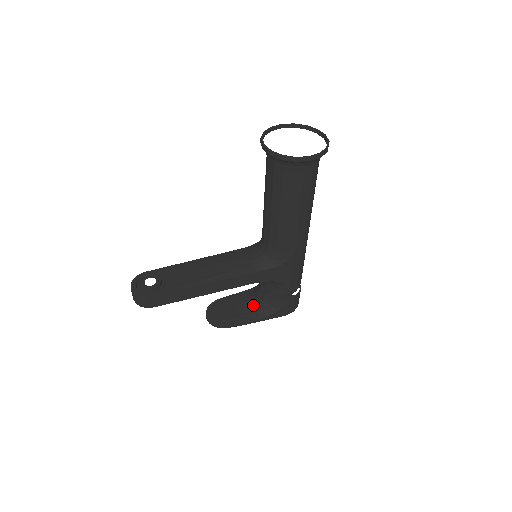
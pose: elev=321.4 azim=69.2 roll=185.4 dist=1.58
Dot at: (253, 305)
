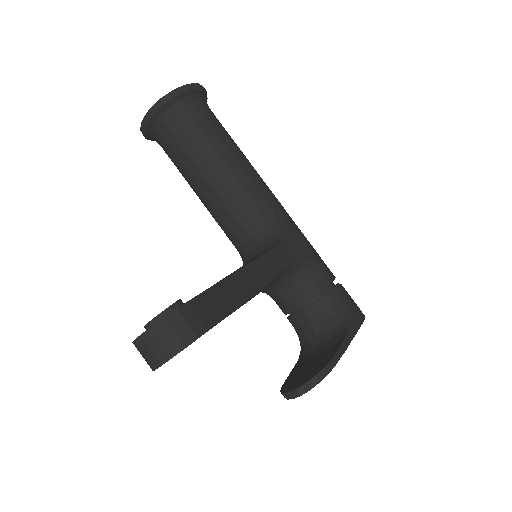
Dot at: (323, 340)
